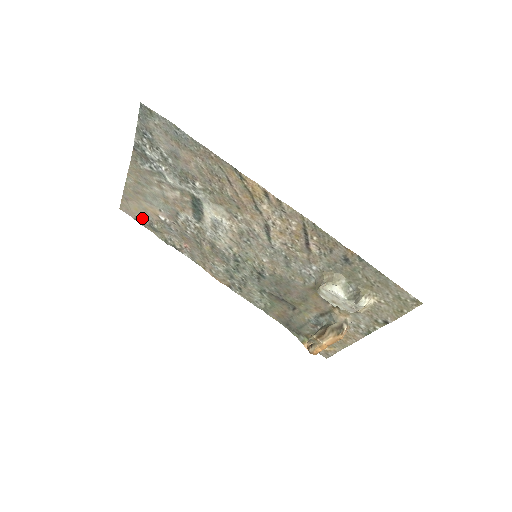
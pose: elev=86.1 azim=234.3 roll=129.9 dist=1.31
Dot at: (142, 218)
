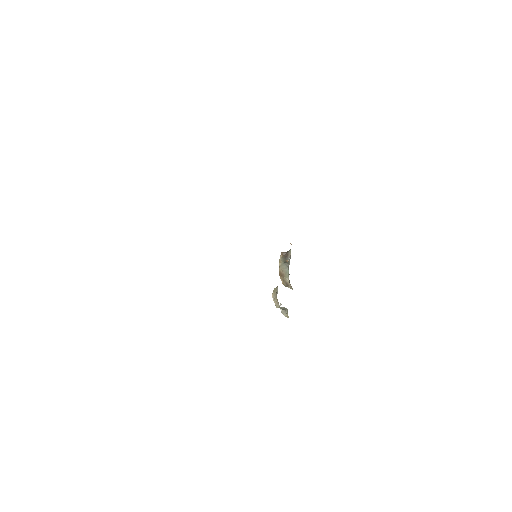
Dot at: occluded
